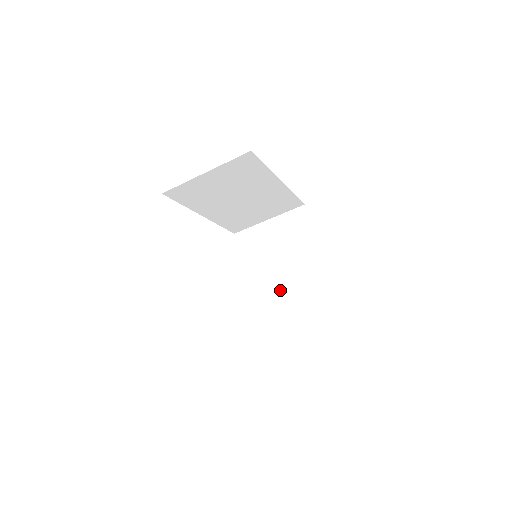
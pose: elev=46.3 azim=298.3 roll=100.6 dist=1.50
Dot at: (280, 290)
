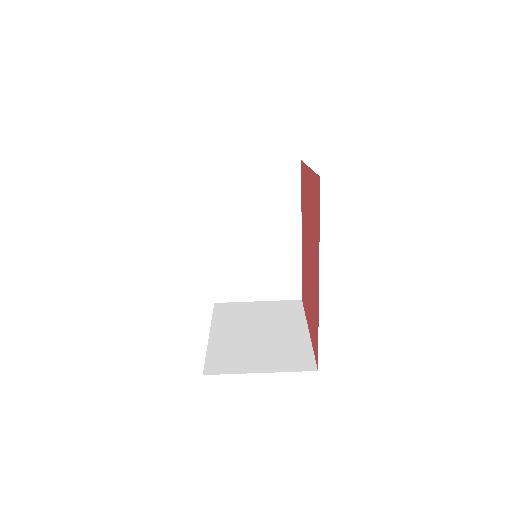
Dot at: (247, 346)
